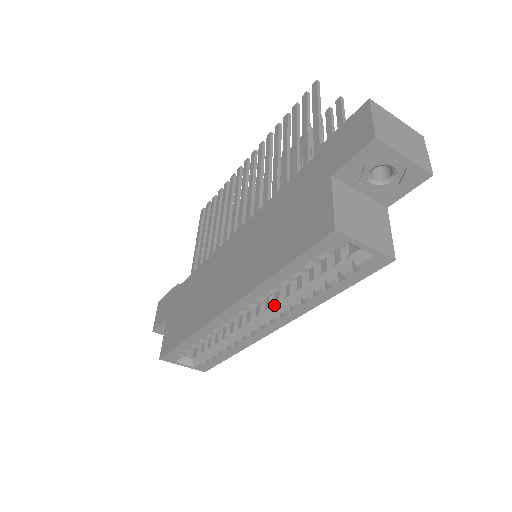
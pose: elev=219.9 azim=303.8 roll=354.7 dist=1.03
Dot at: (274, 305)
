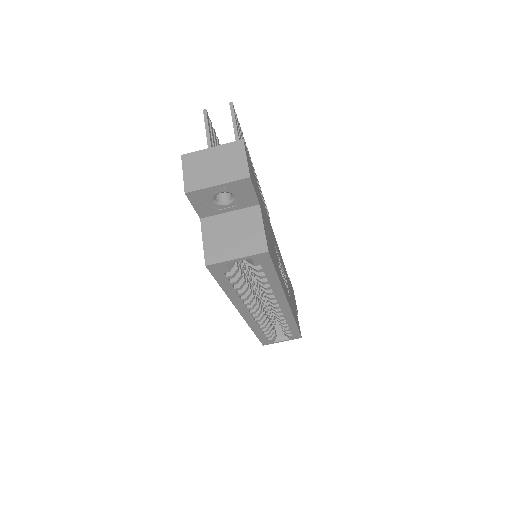
Dot at: occluded
